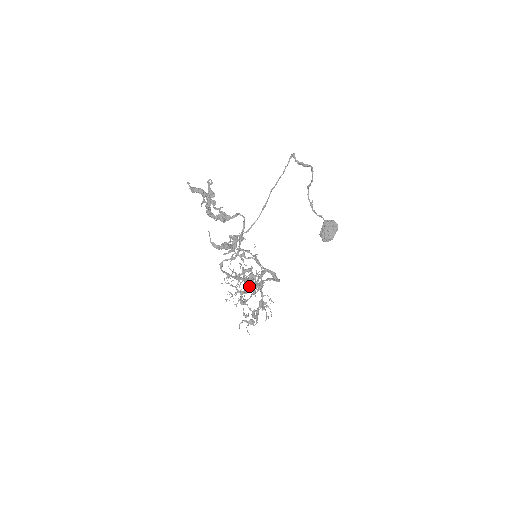
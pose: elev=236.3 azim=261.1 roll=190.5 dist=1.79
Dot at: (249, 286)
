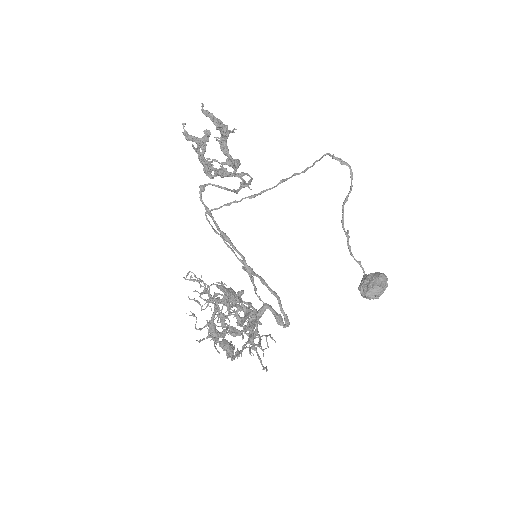
Dot at: (234, 294)
